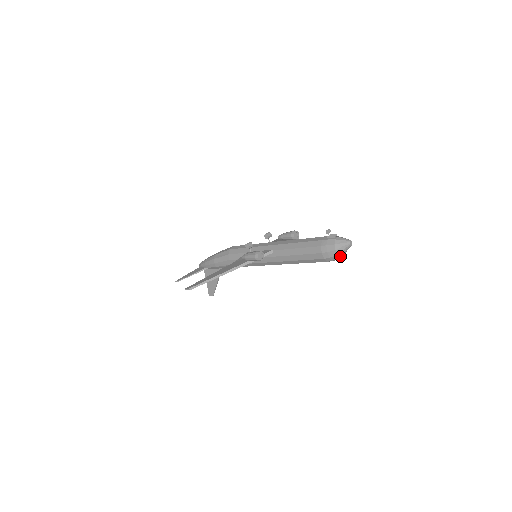
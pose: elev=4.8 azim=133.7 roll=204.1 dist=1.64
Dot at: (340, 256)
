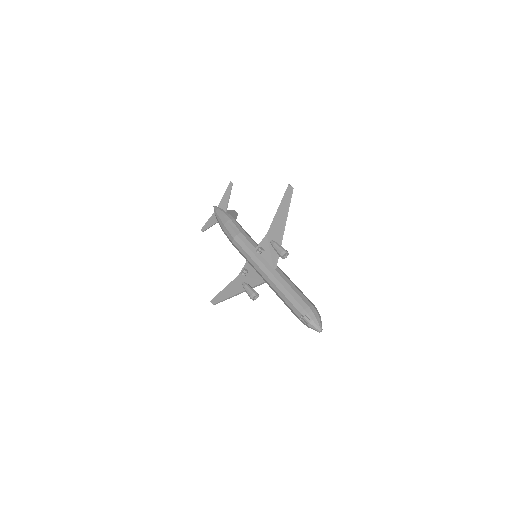
Dot at: occluded
